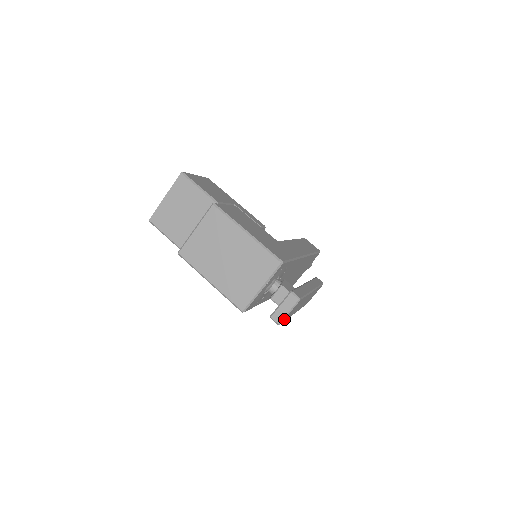
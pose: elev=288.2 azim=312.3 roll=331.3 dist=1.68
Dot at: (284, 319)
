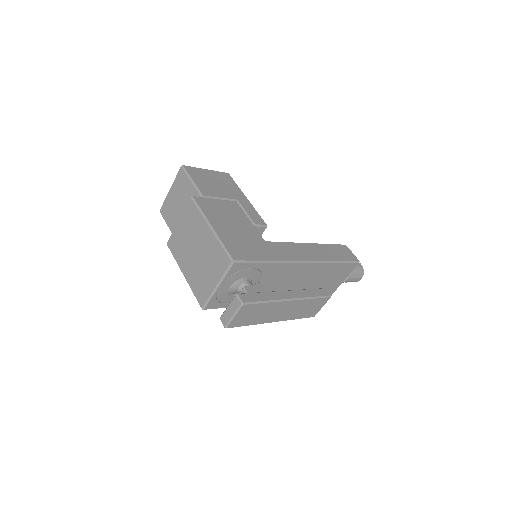
Dot at: (231, 323)
